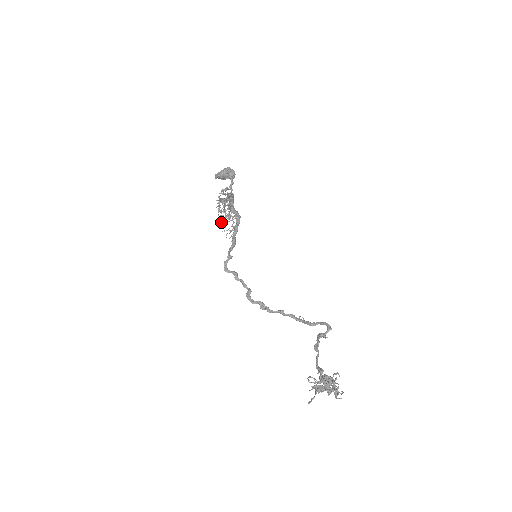
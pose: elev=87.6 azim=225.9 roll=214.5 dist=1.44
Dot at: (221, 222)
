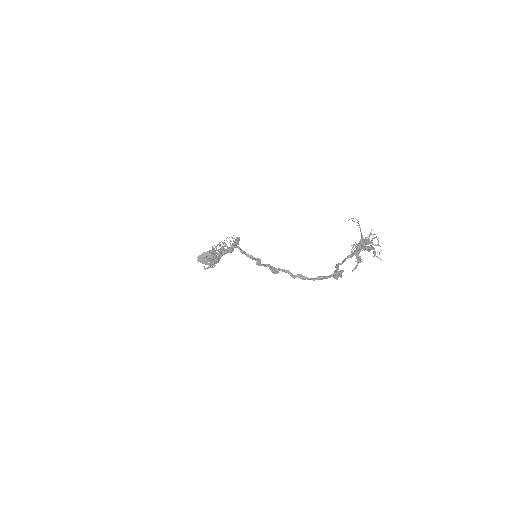
Dot at: (219, 245)
